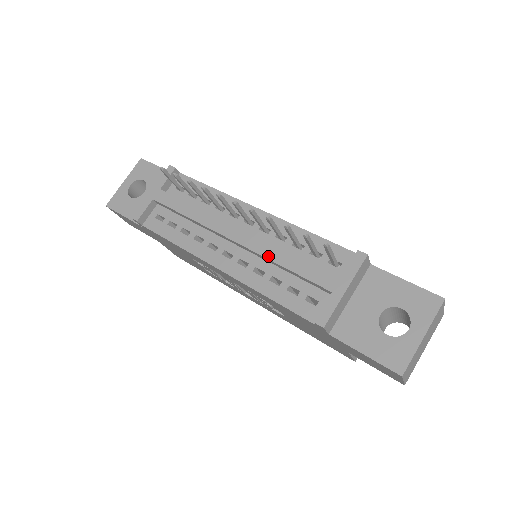
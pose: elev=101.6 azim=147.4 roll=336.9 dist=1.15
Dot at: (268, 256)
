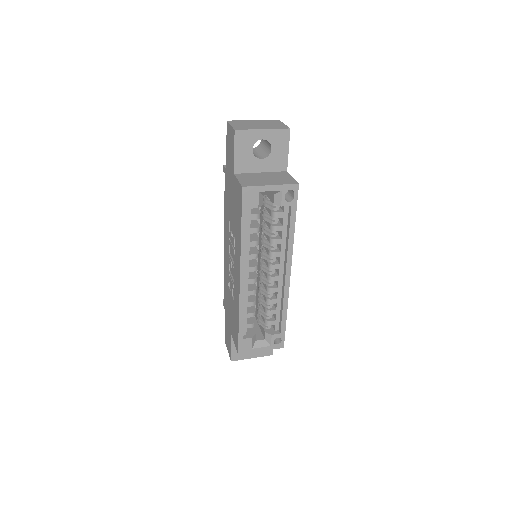
Dot at: occluded
